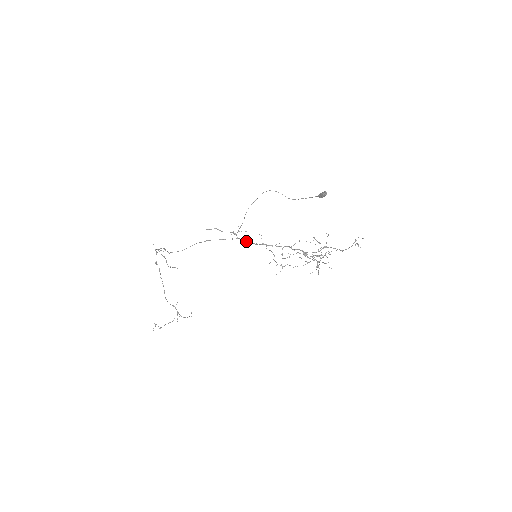
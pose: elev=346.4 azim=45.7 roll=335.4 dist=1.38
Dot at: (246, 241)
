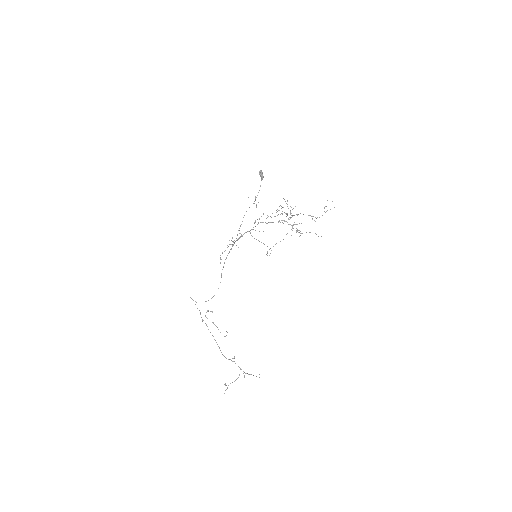
Dot at: (236, 240)
